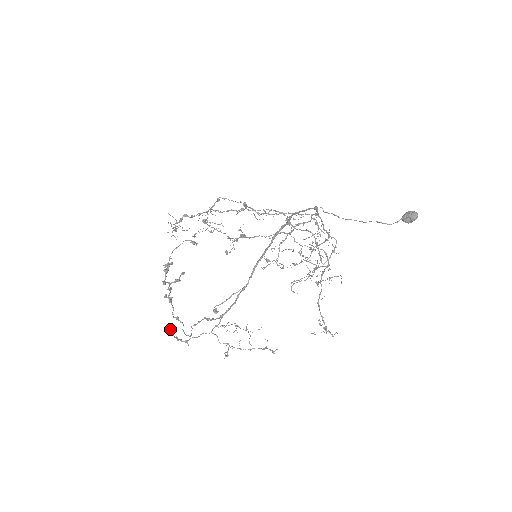
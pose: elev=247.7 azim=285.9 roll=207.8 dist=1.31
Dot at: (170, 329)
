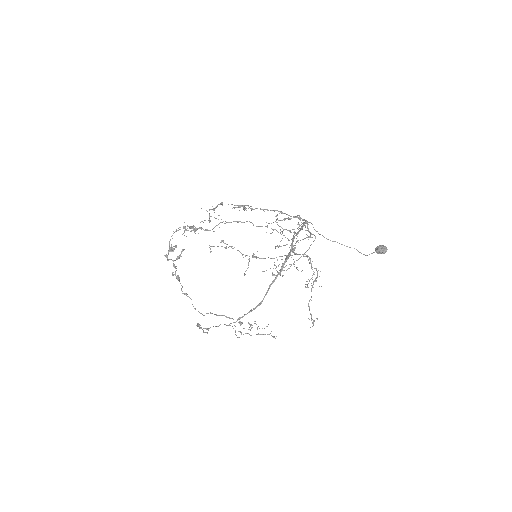
Dot at: (198, 325)
